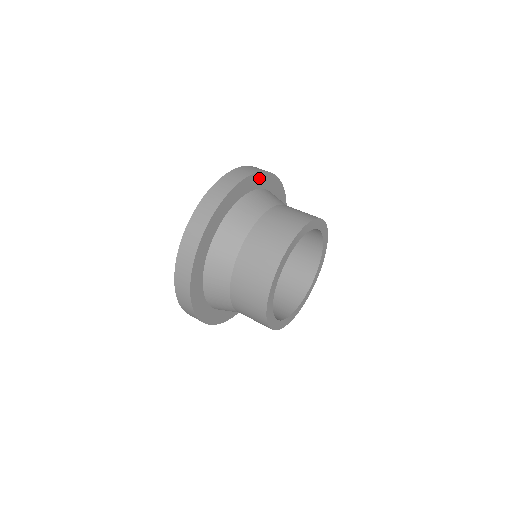
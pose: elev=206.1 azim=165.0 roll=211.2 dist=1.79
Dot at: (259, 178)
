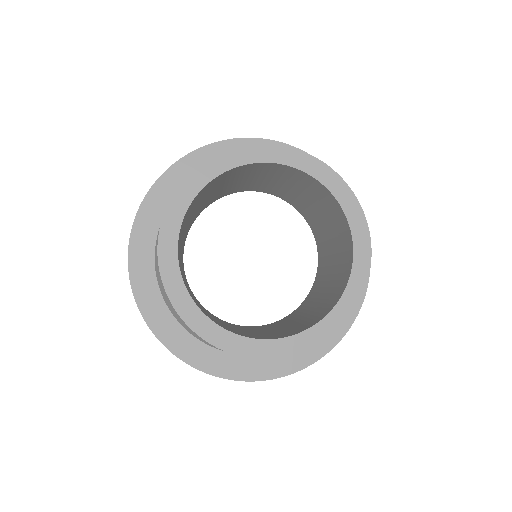
Dot at: (209, 155)
